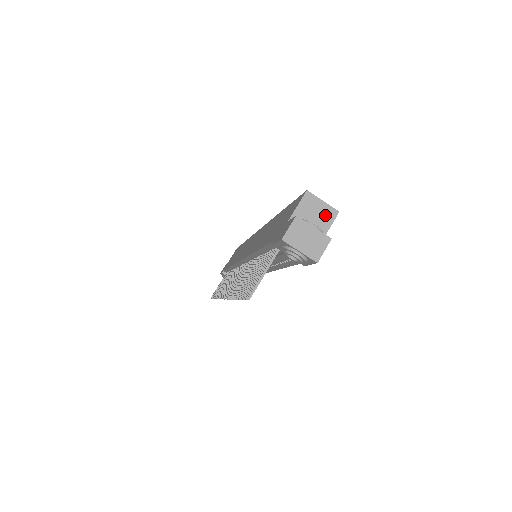
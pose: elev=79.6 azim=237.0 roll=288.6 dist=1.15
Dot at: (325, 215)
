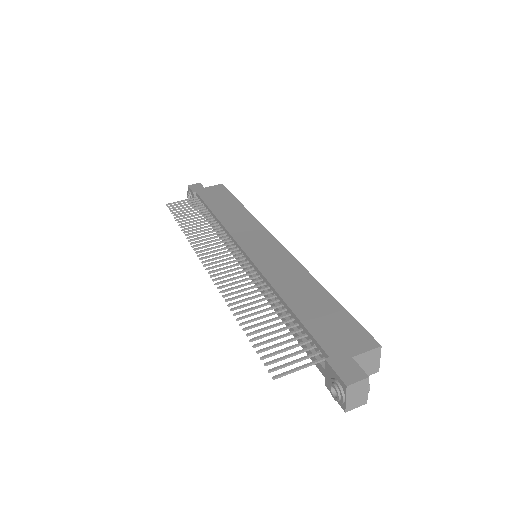
Dot at: (371, 368)
